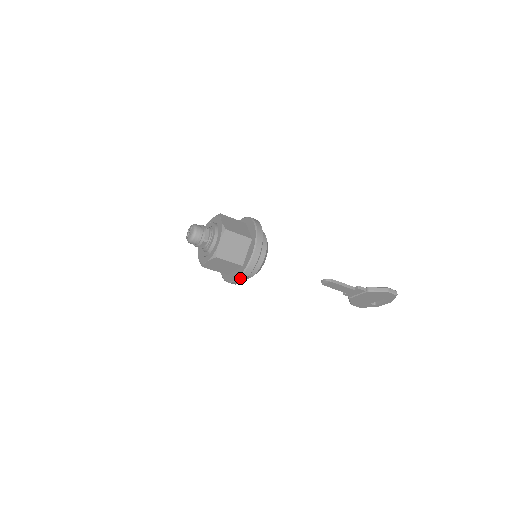
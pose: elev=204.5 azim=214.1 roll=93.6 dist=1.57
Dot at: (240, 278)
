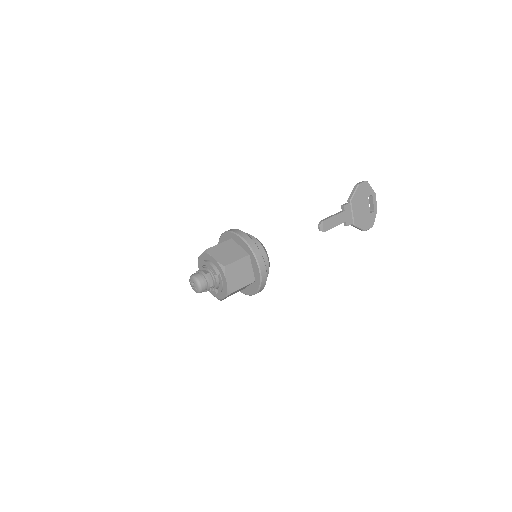
Dot at: (259, 262)
